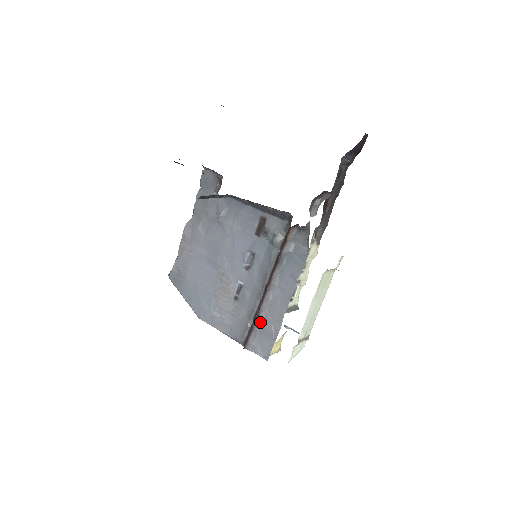
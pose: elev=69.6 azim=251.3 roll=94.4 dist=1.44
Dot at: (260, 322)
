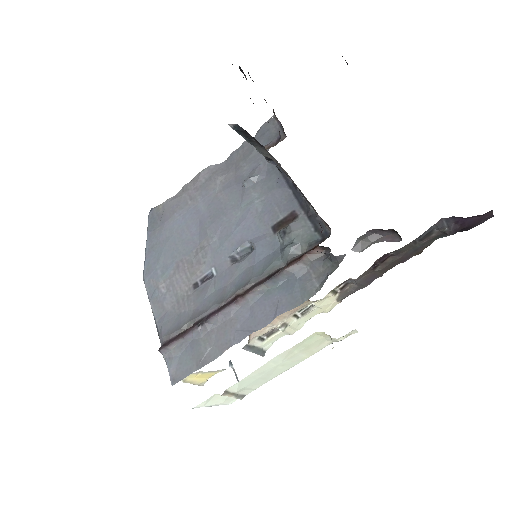
Dot at: (199, 333)
